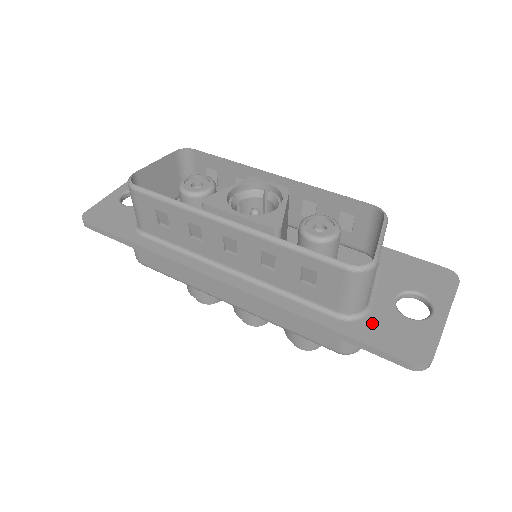
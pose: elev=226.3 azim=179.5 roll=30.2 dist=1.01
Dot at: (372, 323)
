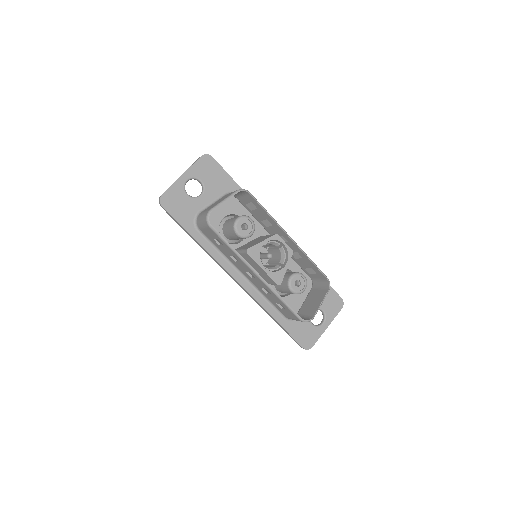
Dot at: (297, 324)
